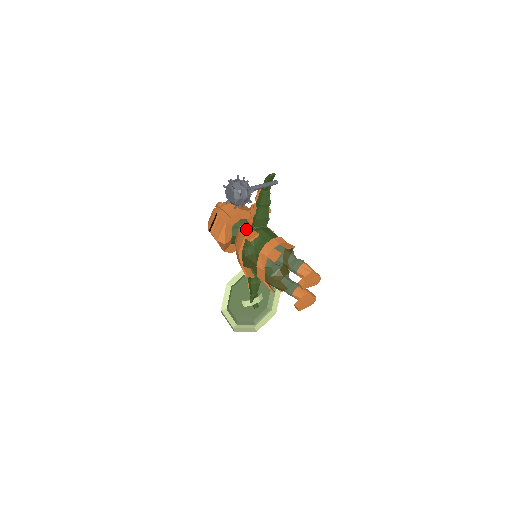
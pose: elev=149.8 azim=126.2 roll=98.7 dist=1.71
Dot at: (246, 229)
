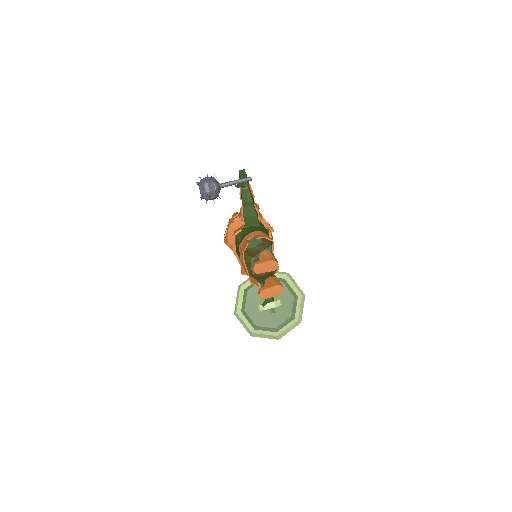
Dot at: (239, 228)
